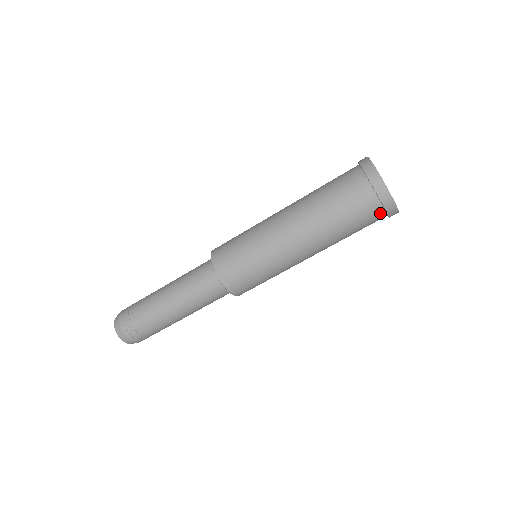
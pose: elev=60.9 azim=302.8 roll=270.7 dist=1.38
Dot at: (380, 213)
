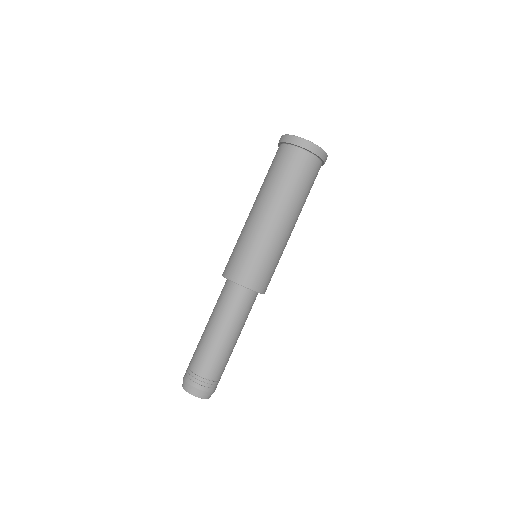
Dot at: (304, 154)
